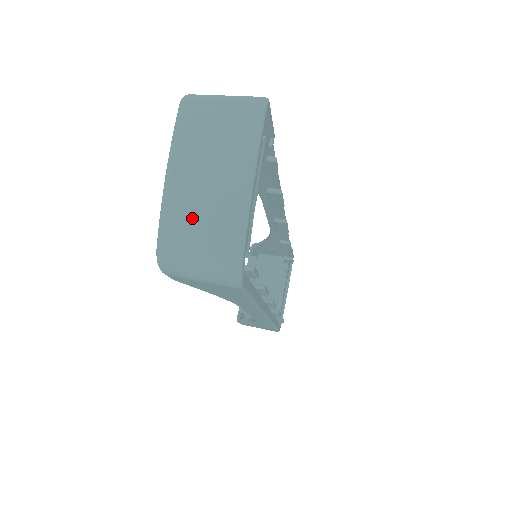
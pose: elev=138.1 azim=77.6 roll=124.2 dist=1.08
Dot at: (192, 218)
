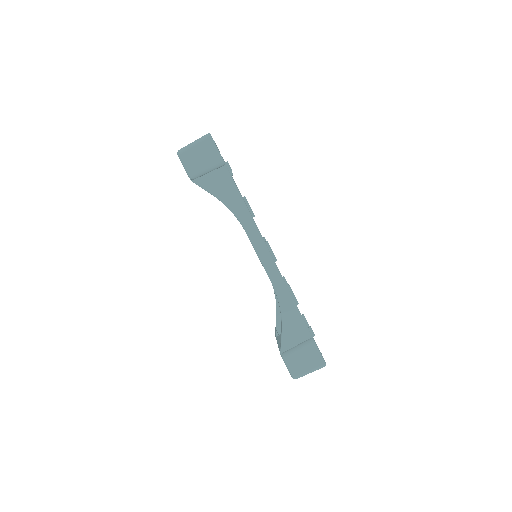
Dot at: occluded
